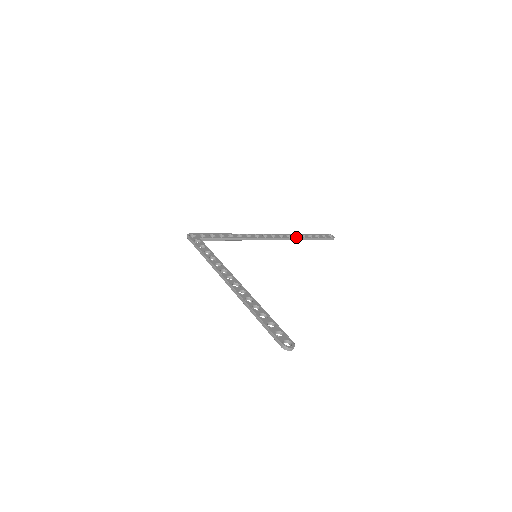
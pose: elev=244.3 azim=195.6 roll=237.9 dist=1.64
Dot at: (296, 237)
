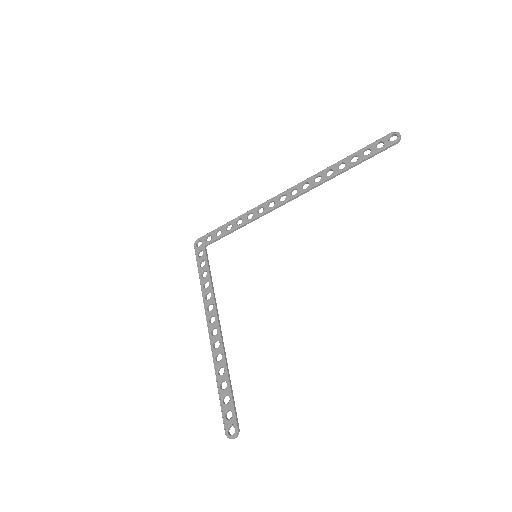
Dot at: (327, 176)
